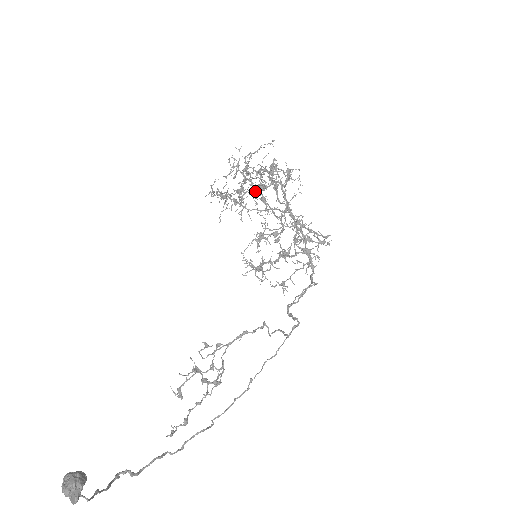
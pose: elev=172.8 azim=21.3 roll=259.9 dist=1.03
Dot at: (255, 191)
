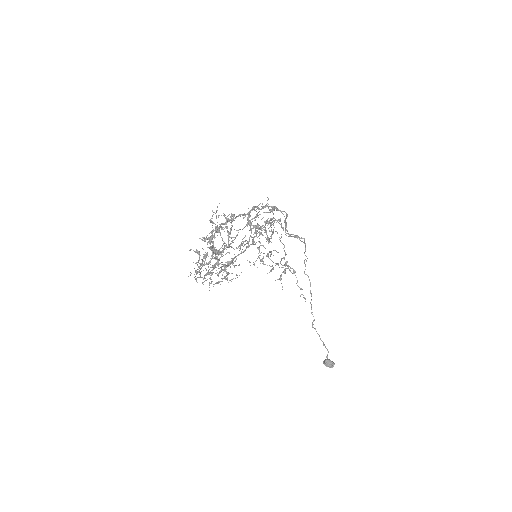
Dot at: occluded
